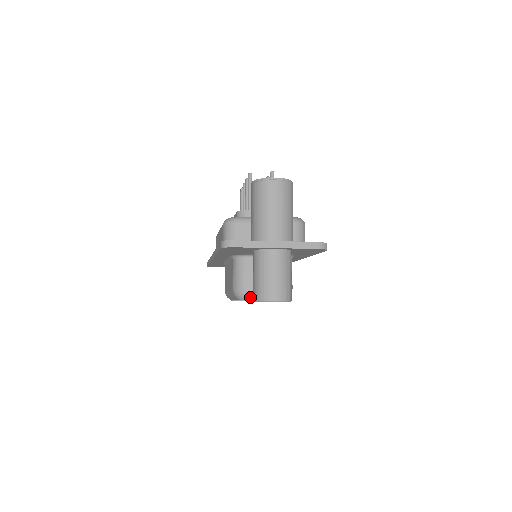
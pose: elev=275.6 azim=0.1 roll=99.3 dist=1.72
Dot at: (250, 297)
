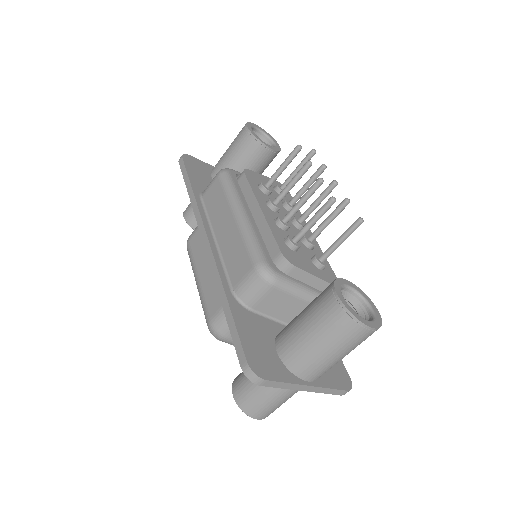
Dot at: (225, 342)
